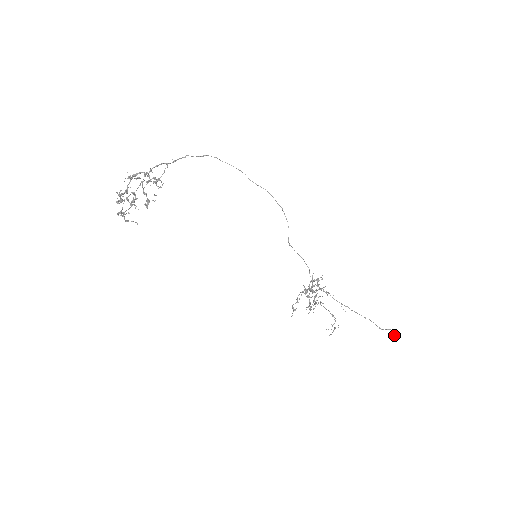
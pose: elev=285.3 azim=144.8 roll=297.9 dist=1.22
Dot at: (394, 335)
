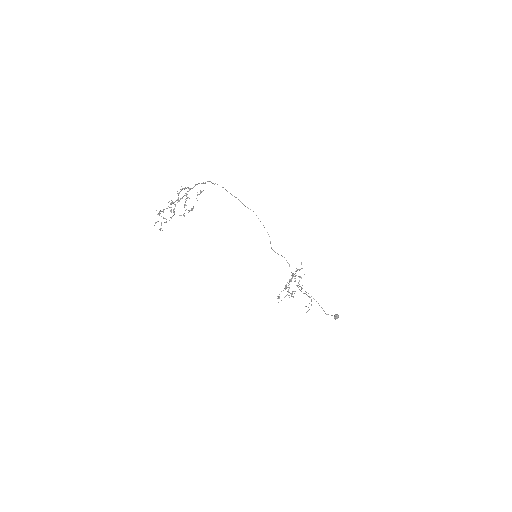
Dot at: (336, 315)
